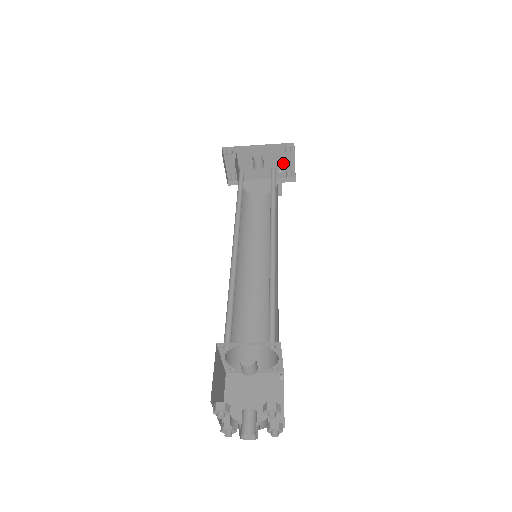
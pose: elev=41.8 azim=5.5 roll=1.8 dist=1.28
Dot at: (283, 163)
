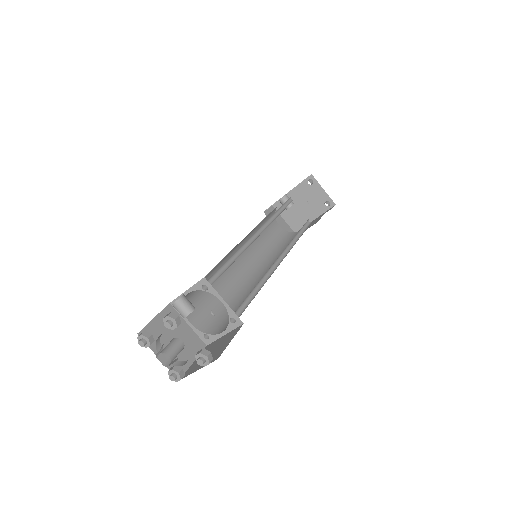
Dot at: (317, 197)
